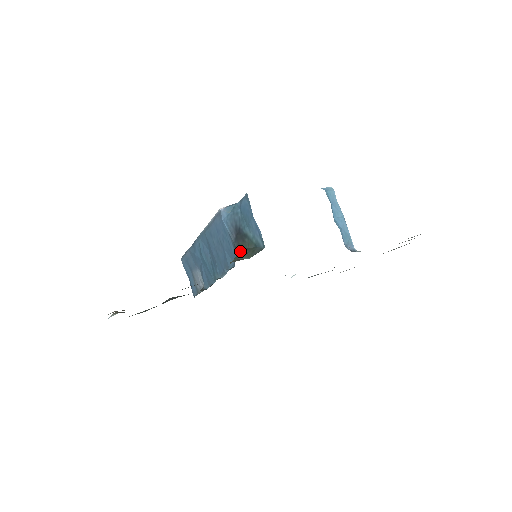
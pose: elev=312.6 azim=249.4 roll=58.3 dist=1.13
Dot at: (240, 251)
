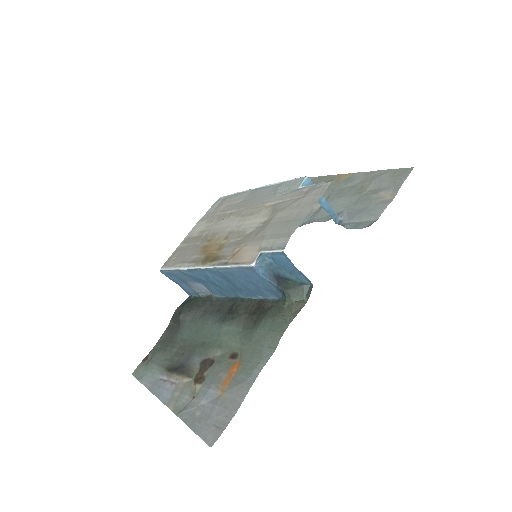
Dot at: (288, 293)
